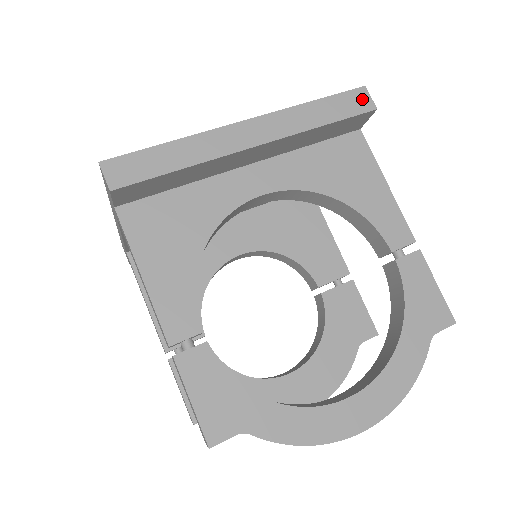
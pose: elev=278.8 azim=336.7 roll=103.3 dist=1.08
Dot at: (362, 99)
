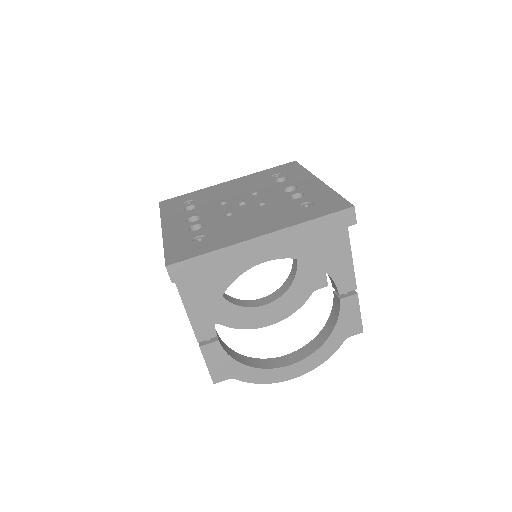
Dot at: (349, 217)
